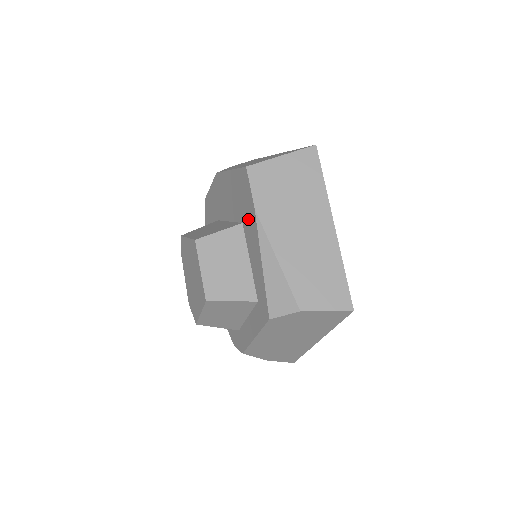
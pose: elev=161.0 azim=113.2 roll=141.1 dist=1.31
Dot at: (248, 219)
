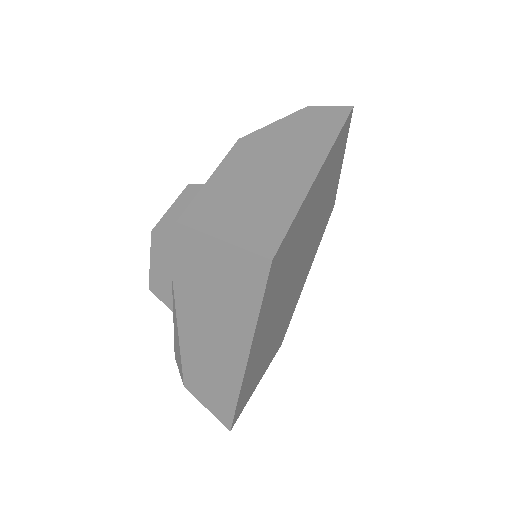
Dot at: occluded
